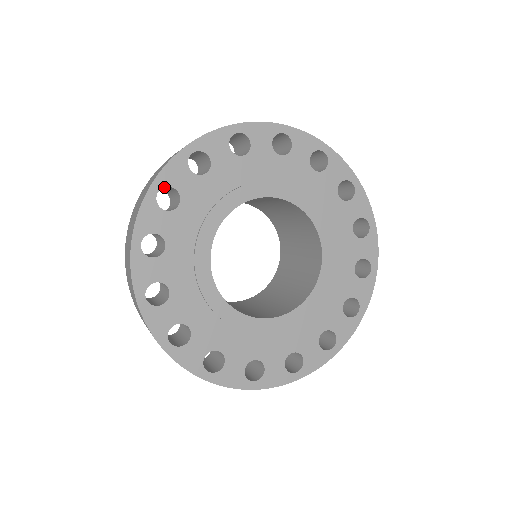
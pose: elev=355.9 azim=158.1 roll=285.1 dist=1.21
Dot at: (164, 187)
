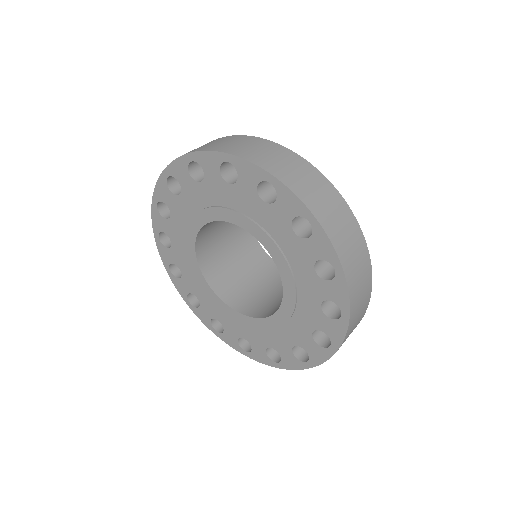
Dot at: (238, 165)
